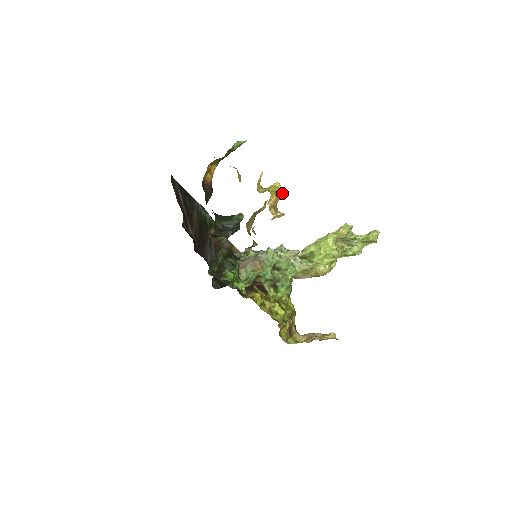
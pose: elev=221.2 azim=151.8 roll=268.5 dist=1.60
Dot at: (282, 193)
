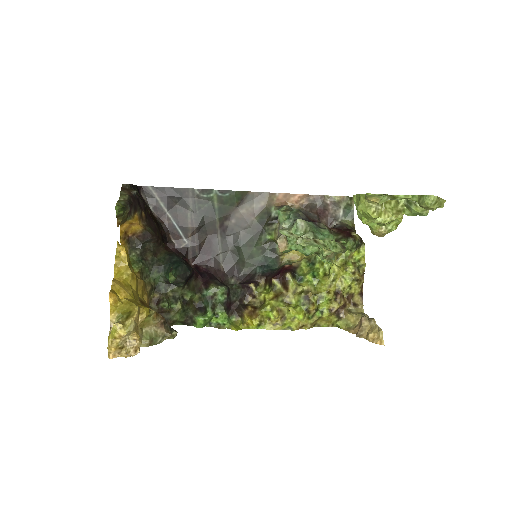
Dot at: (125, 333)
